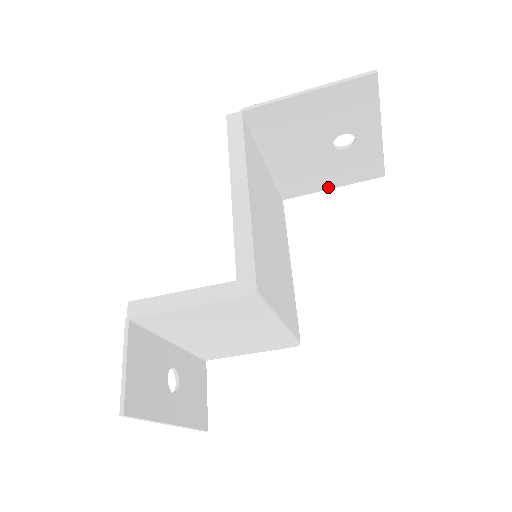
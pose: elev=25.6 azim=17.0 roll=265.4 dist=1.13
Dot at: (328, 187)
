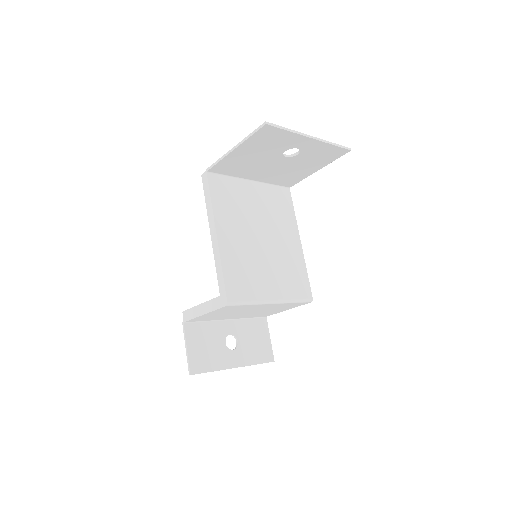
Dot at: (314, 171)
